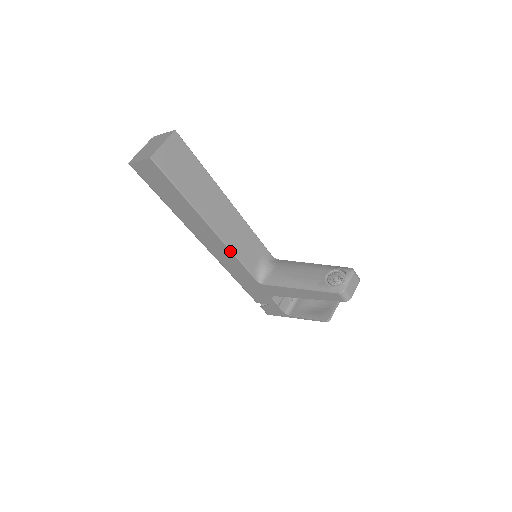
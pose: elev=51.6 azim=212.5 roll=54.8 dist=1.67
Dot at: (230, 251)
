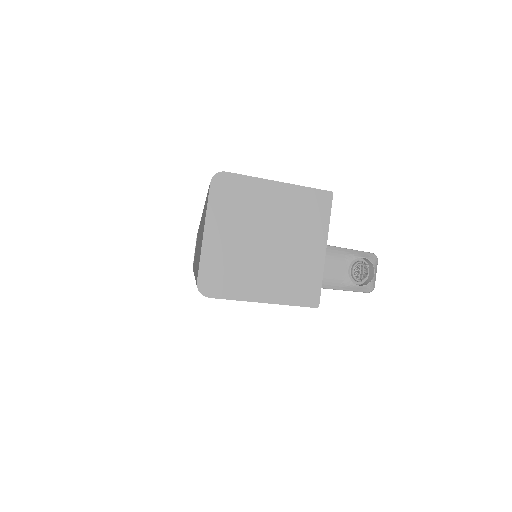
Dot at: occluded
